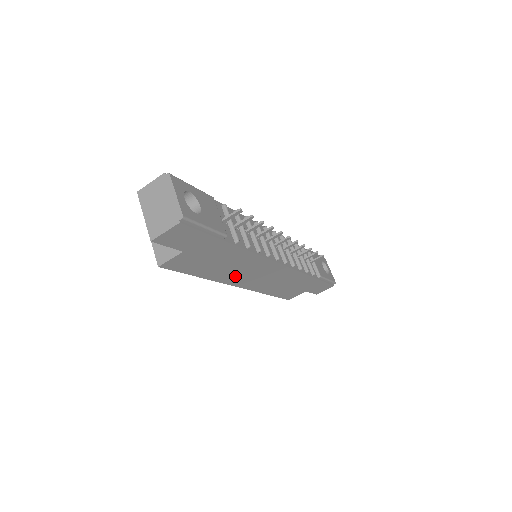
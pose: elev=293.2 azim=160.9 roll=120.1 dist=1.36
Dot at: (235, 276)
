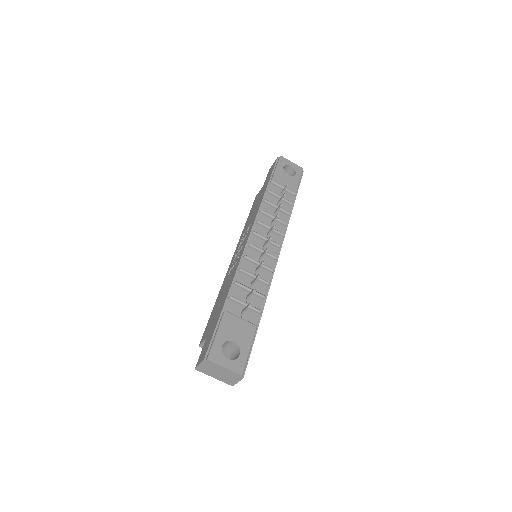
Dot at: occluded
